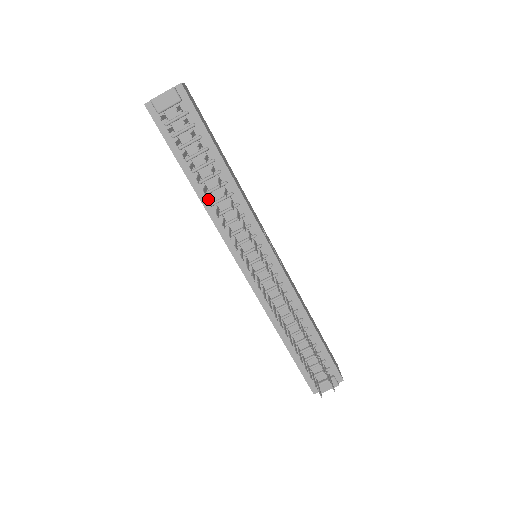
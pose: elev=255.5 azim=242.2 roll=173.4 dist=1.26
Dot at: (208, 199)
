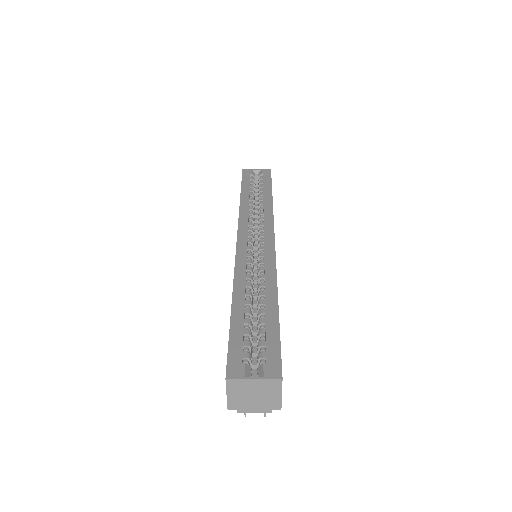
Dot at: occluded
